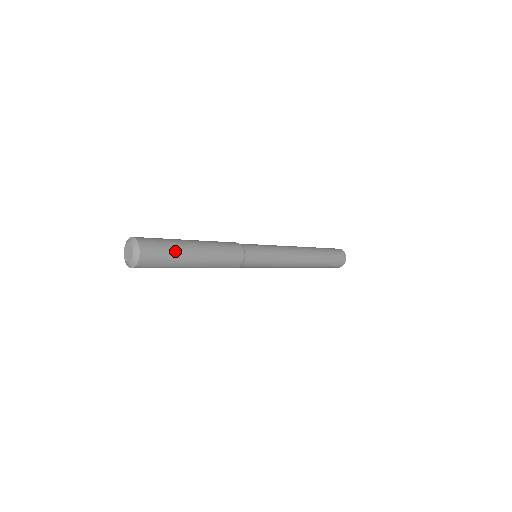
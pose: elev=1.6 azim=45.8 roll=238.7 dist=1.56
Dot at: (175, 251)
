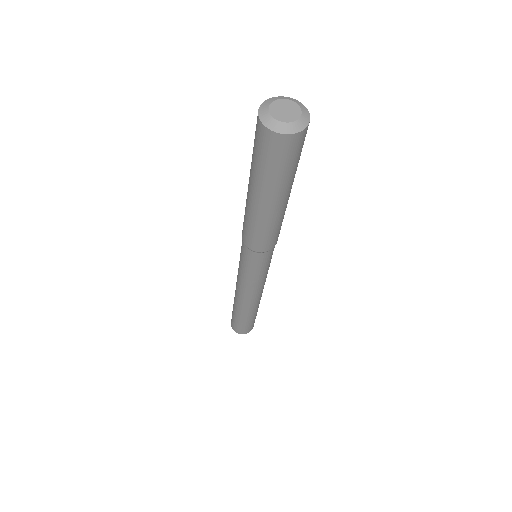
Dot at: occluded
